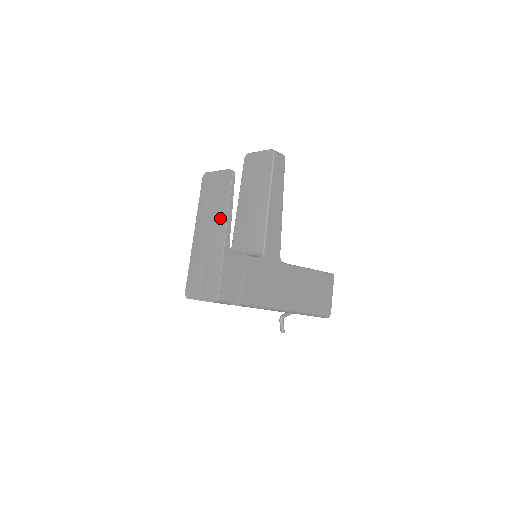
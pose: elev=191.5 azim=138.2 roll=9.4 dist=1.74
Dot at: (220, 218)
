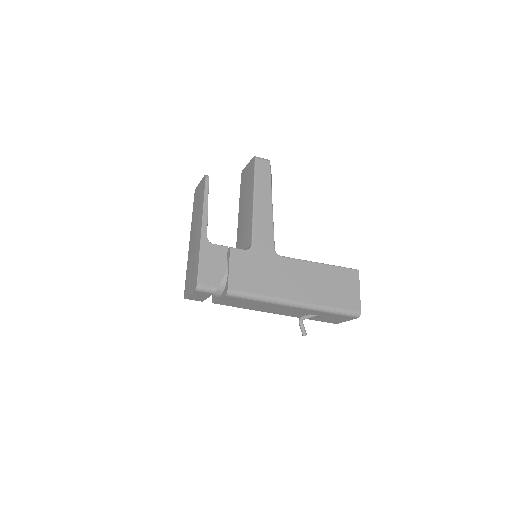
Dot at: (199, 217)
